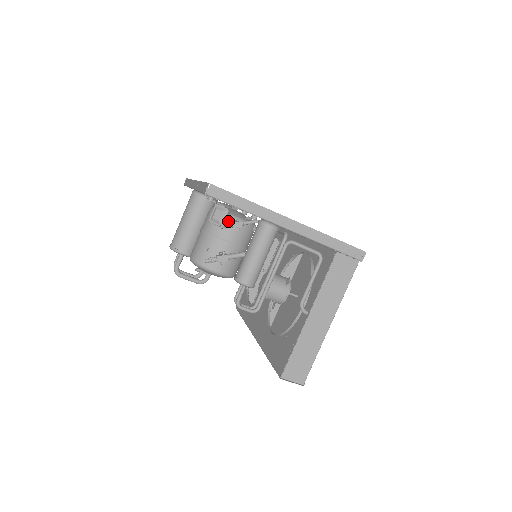
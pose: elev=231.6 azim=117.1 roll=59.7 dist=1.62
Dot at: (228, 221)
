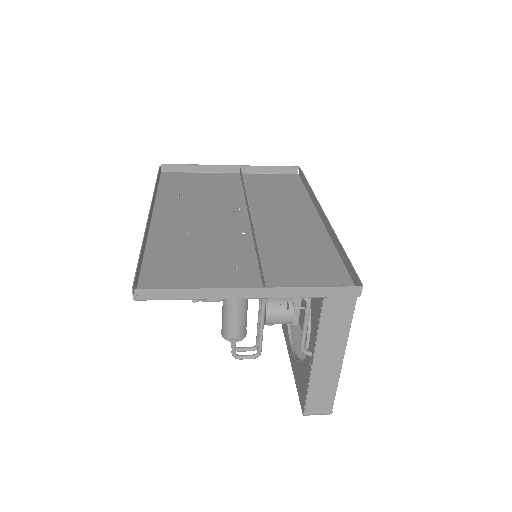
Dot at: occluded
